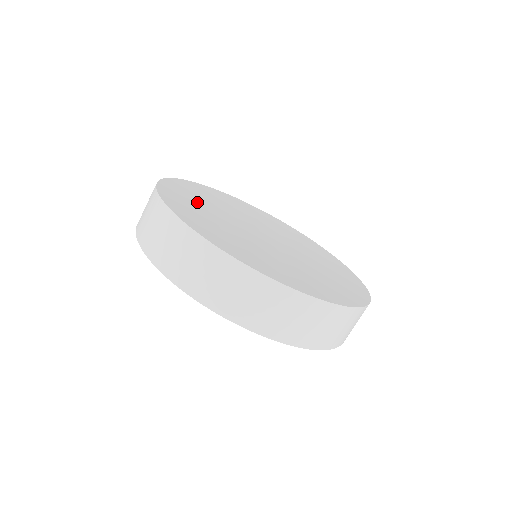
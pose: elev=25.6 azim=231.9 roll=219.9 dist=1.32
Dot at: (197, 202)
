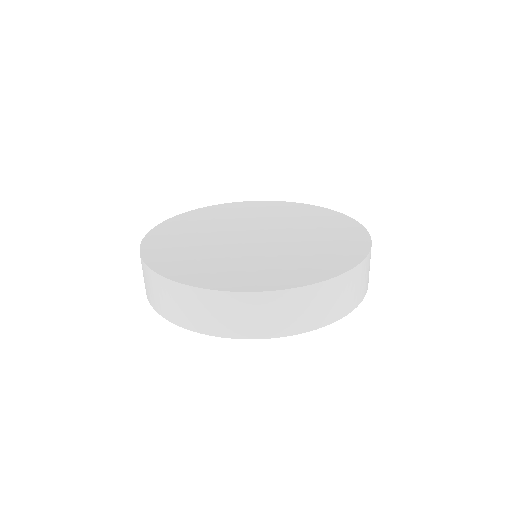
Dot at: (193, 227)
